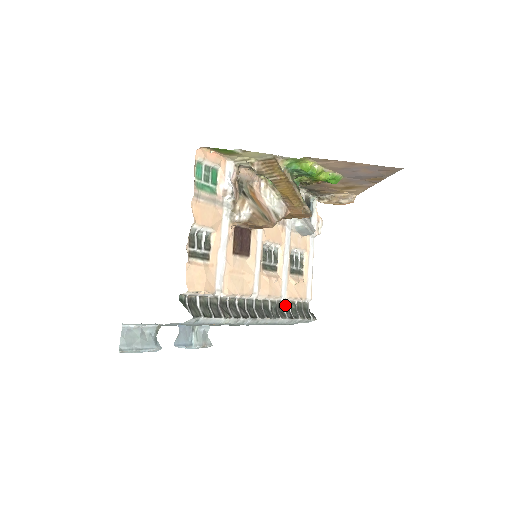
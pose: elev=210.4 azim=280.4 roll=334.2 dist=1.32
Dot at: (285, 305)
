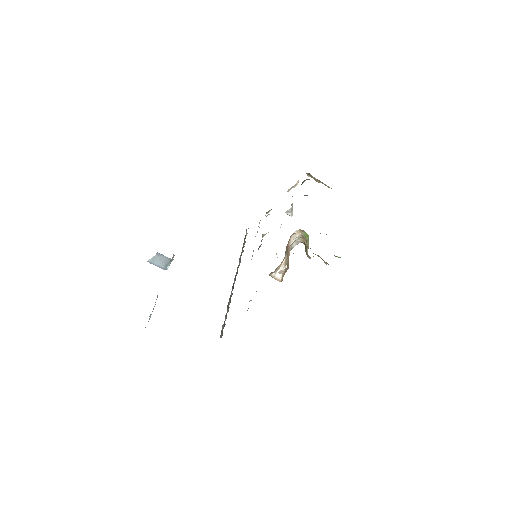
Dot at: (243, 251)
